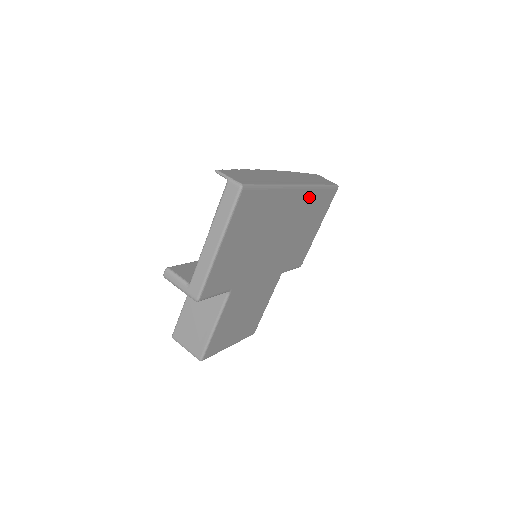
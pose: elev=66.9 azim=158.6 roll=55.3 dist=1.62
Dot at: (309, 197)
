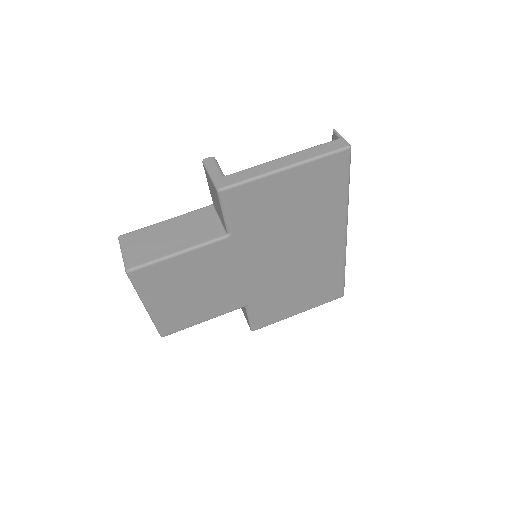
Dot at: (335, 260)
